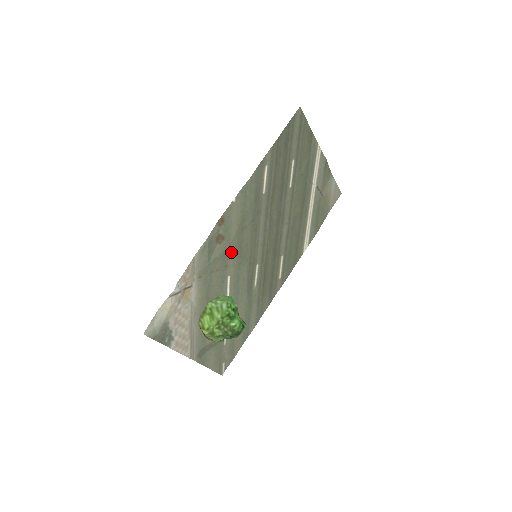
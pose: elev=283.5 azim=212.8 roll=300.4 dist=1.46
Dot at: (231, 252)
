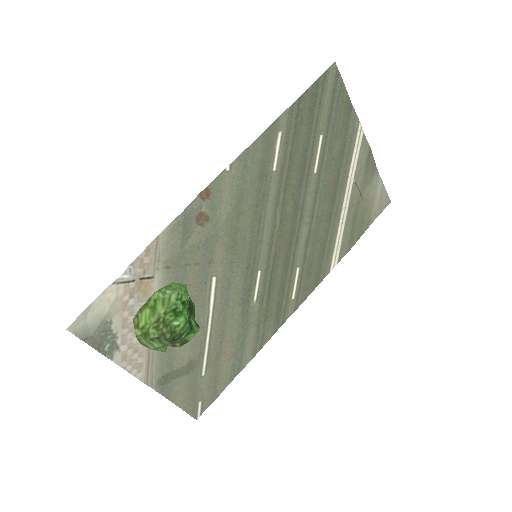
Dot at: (219, 242)
